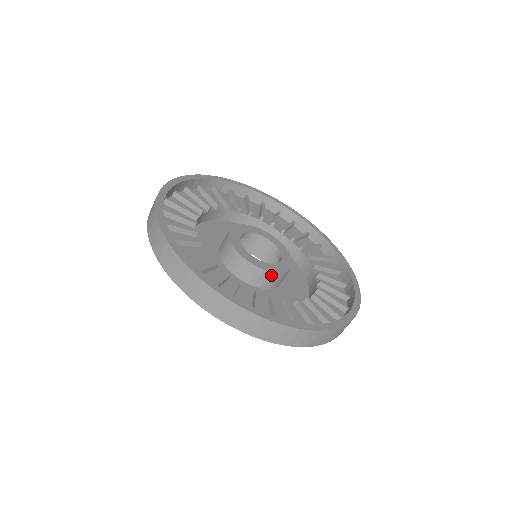
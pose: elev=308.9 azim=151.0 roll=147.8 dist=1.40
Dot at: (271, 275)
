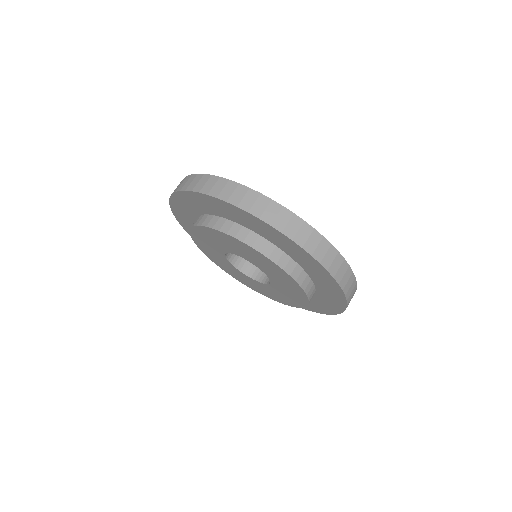
Dot at: occluded
